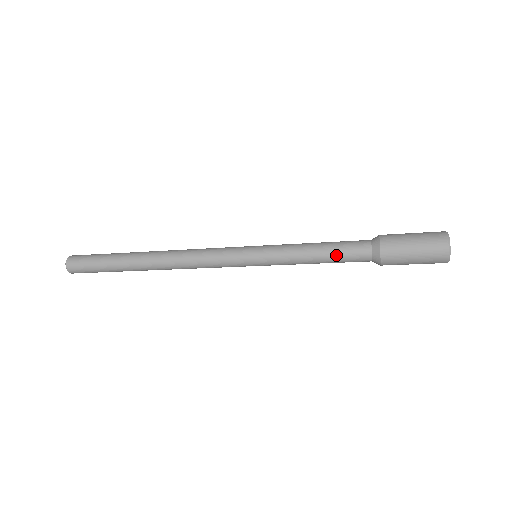
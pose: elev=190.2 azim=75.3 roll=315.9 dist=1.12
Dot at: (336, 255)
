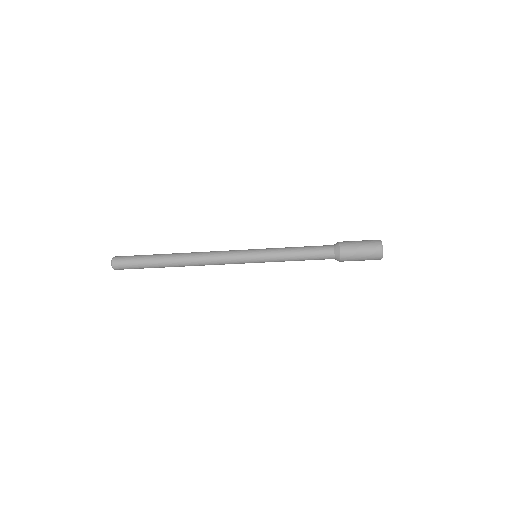
Dot at: (311, 257)
